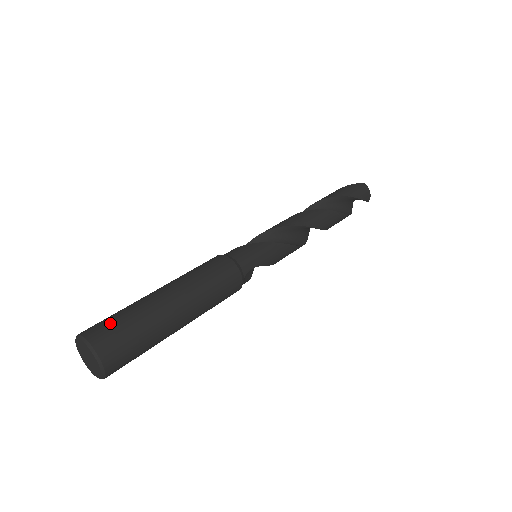
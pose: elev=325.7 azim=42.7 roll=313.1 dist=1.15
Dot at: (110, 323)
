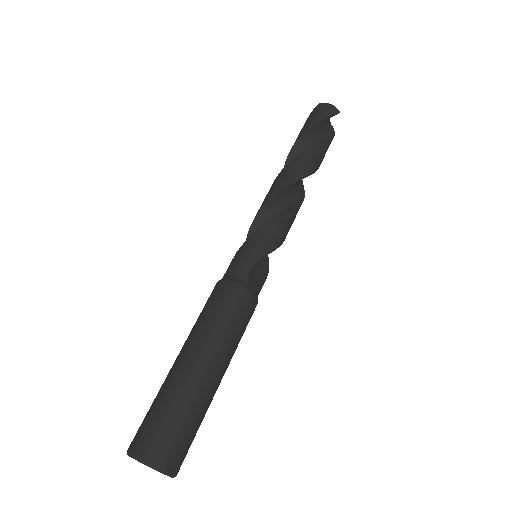
Dot at: (143, 422)
